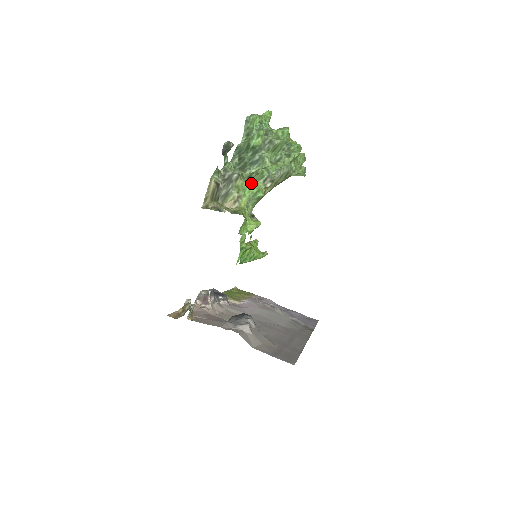
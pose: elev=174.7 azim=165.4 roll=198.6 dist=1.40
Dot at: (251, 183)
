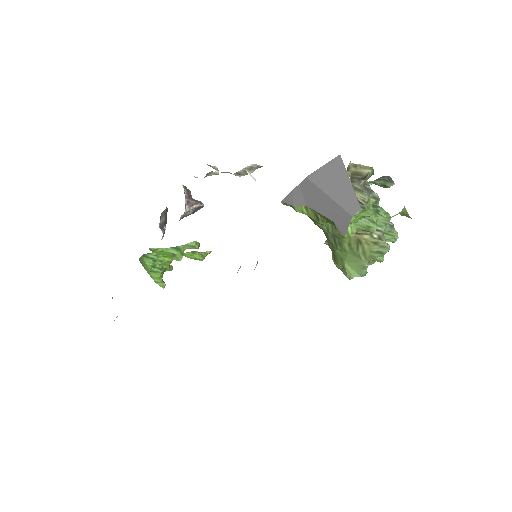
Dot at: (376, 214)
